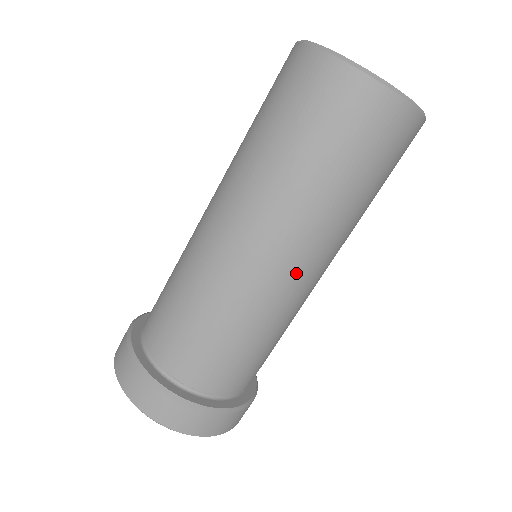
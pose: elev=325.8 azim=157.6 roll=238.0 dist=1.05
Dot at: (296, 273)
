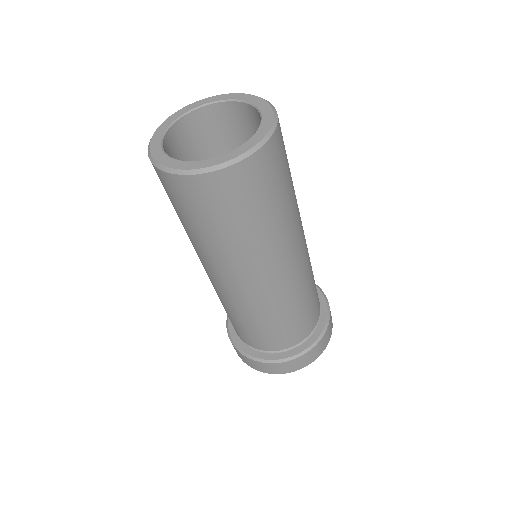
Dot at: (295, 262)
